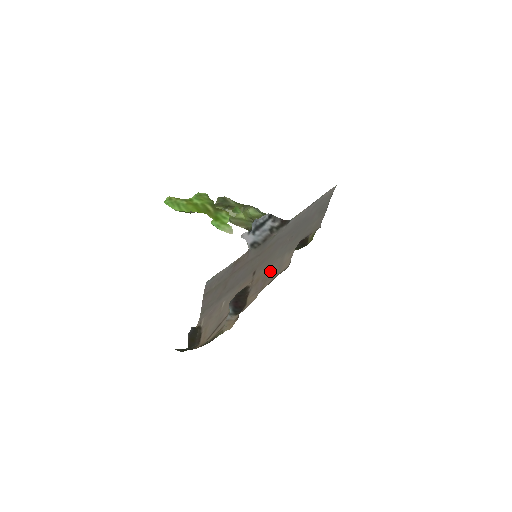
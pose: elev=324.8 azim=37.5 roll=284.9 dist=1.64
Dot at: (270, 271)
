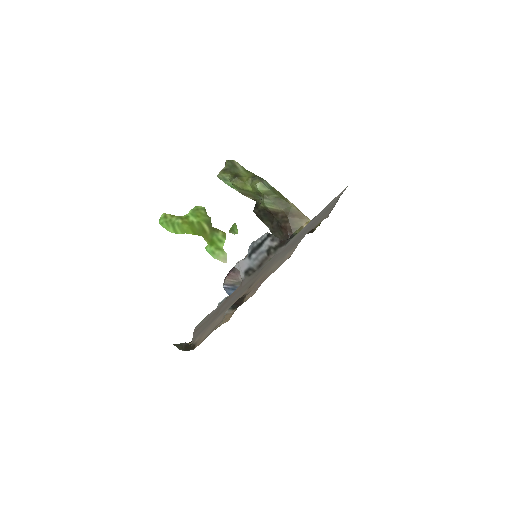
Dot at: (269, 271)
